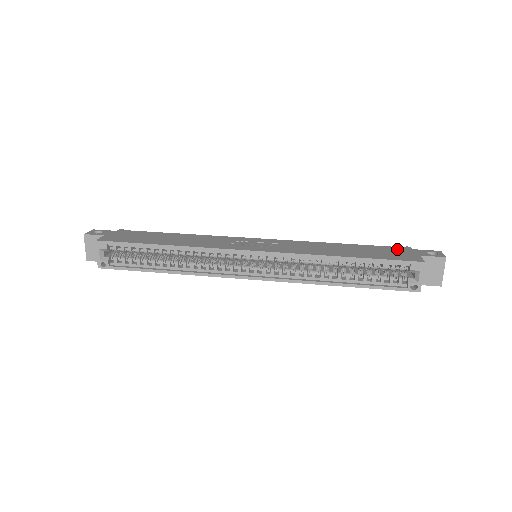
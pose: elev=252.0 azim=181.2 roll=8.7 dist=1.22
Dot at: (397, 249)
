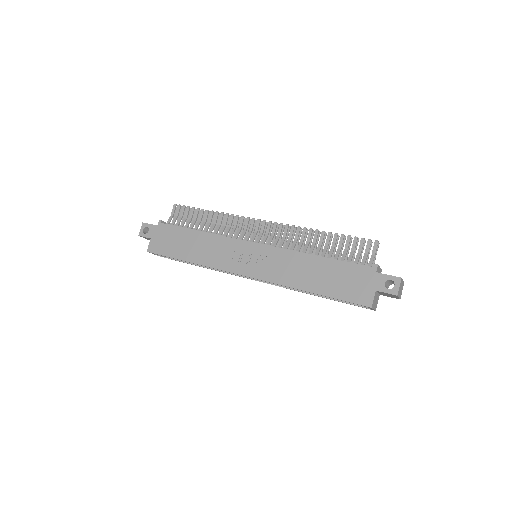
Dot at: (362, 273)
